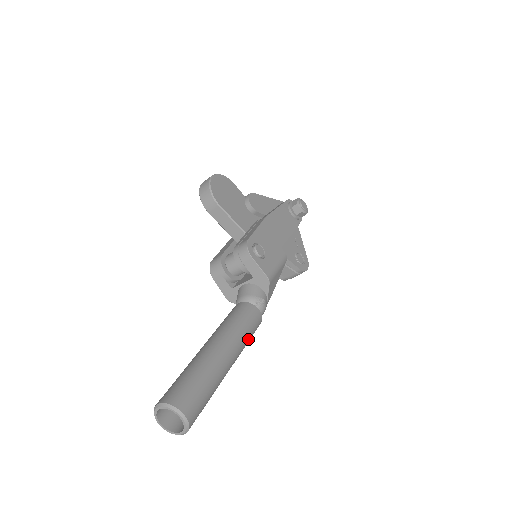
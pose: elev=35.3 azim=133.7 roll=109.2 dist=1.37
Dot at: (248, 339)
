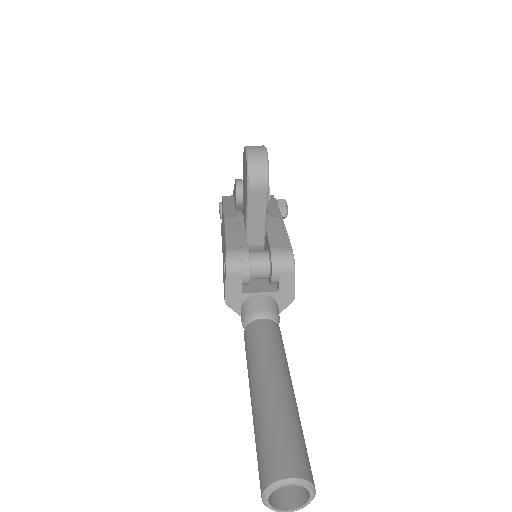
Dot at: occluded
